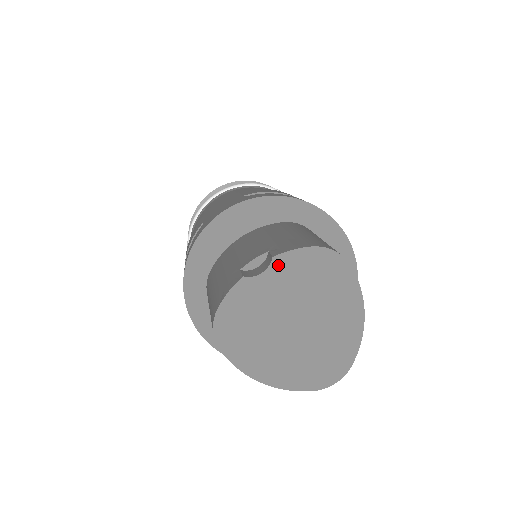
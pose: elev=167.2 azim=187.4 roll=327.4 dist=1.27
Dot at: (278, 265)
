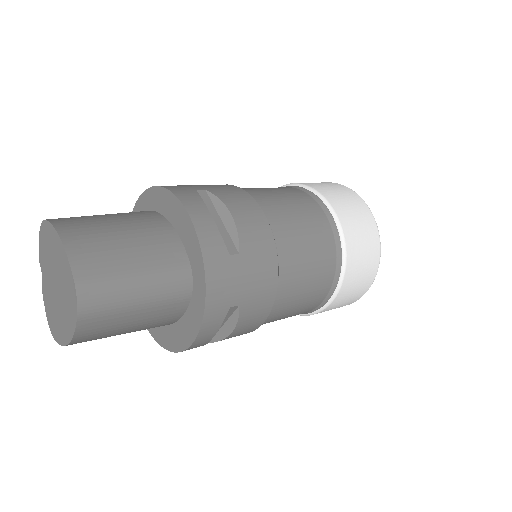
Dot at: (41, 263)
